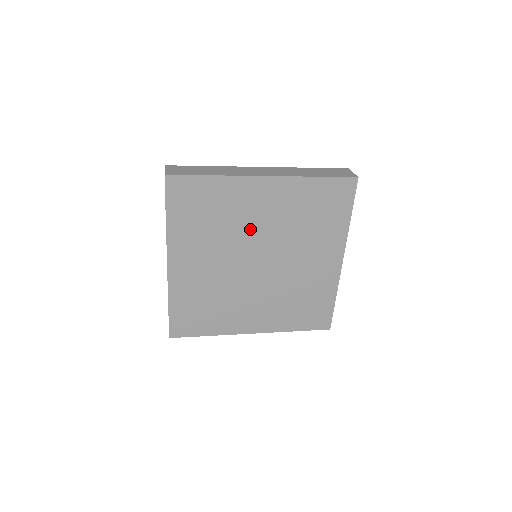
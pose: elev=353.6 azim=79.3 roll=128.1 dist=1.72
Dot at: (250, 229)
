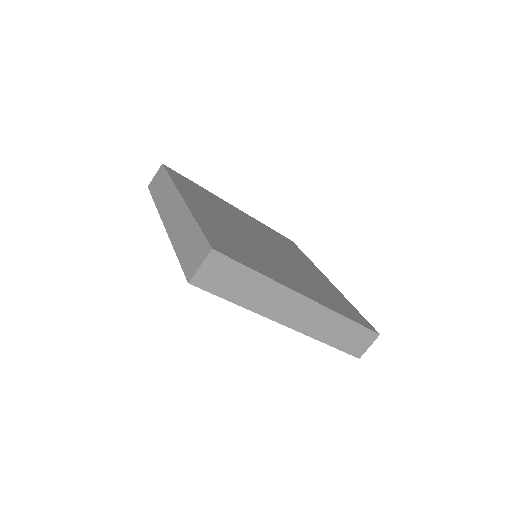
Dot at: (242, 222)
